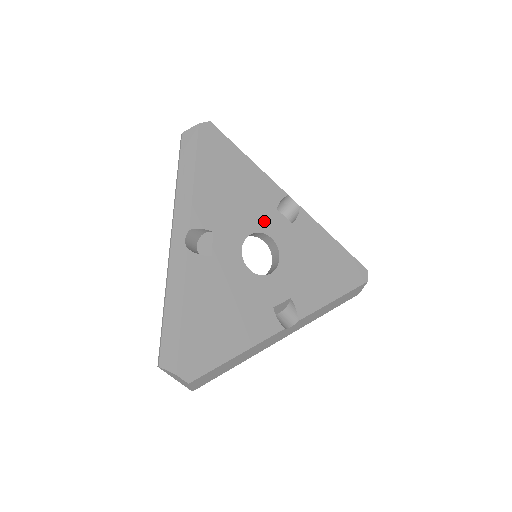
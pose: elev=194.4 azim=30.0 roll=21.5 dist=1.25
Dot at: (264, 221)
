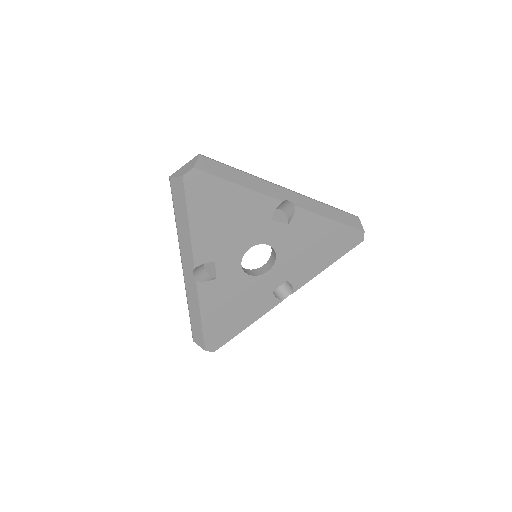
Dot at: (260, 234)
